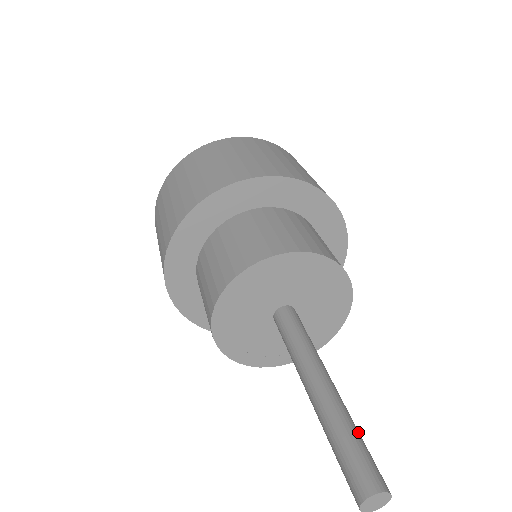
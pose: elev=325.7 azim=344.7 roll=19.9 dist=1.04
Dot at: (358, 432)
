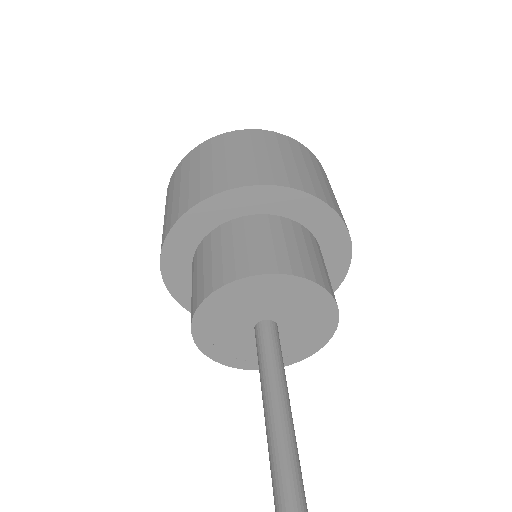
Dot at: (287, 469)
